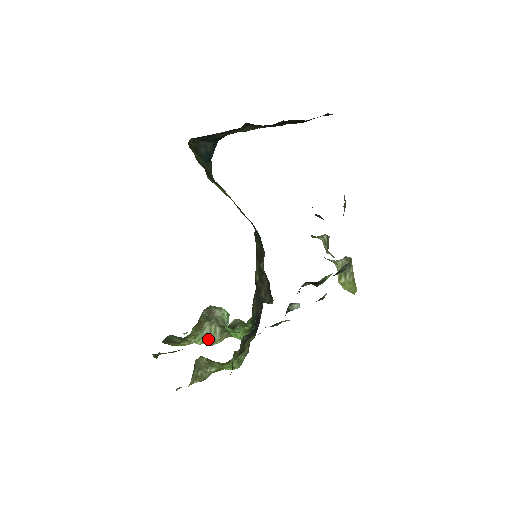
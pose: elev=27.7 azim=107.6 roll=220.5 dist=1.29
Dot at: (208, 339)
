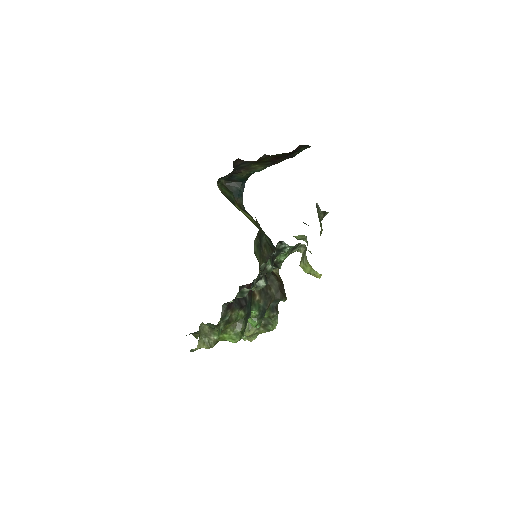
Dot at: occluded
